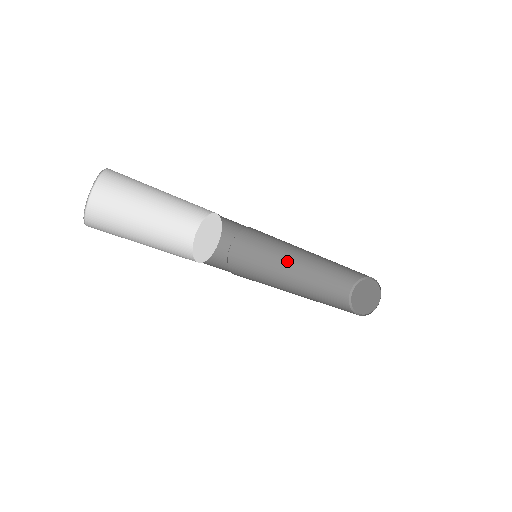
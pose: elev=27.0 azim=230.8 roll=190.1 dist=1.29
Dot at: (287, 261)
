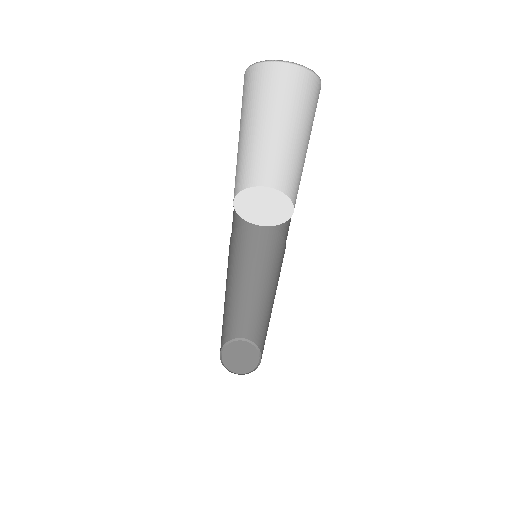
Dot at: (230, 284)
